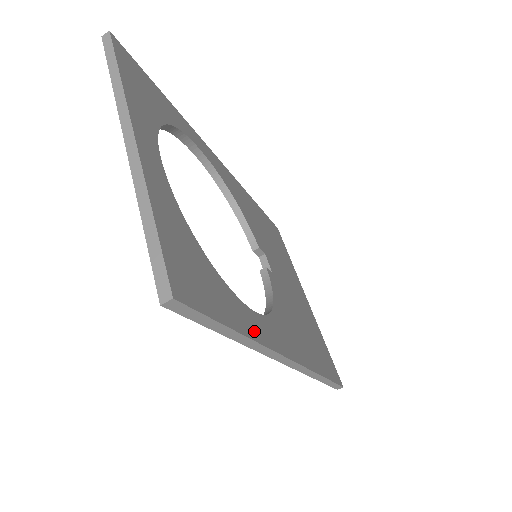
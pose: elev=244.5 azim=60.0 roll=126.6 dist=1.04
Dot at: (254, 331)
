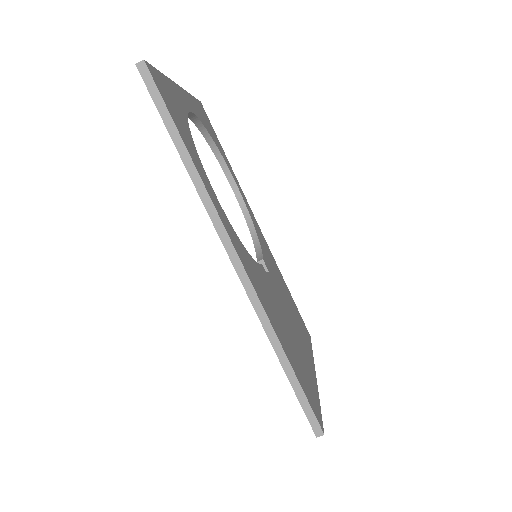
Dot at: (205, 182)
